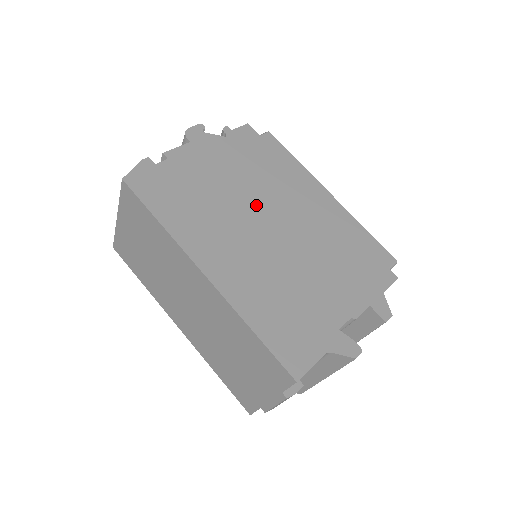
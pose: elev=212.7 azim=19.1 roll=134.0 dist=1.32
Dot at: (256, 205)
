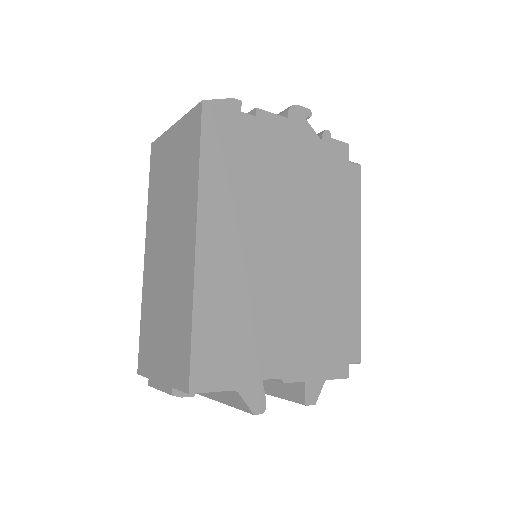
Dot at: (292, 219)
